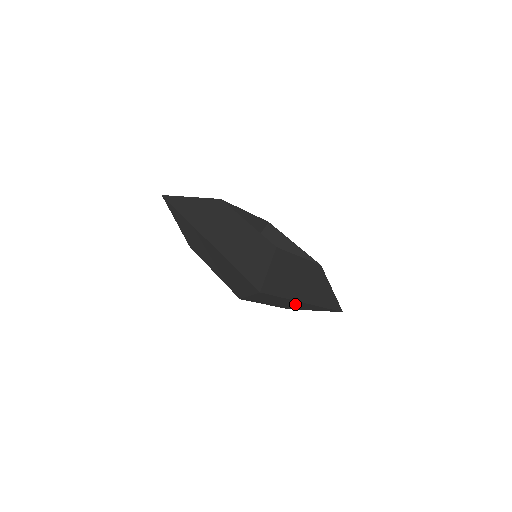
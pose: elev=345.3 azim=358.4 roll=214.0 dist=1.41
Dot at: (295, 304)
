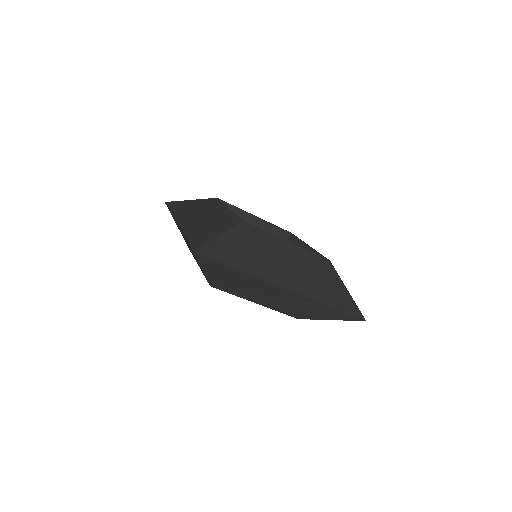
Dot at: (280, 295)
